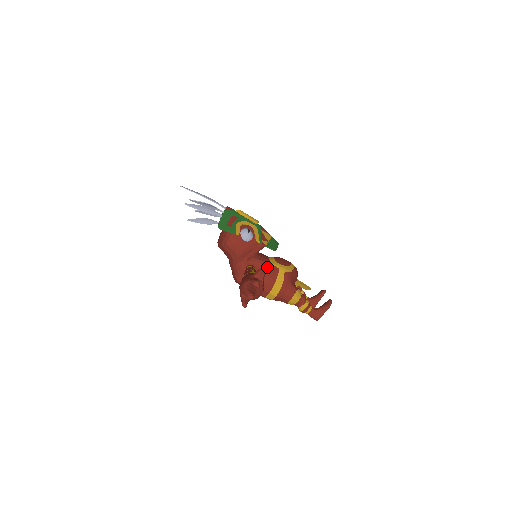
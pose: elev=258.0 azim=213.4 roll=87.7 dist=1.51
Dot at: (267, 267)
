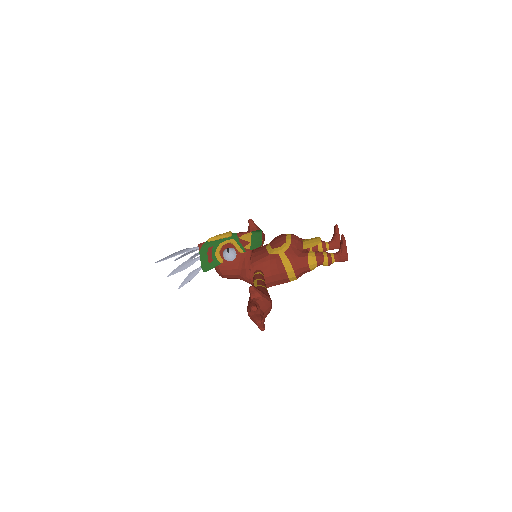
Dot at: (269, 261)
